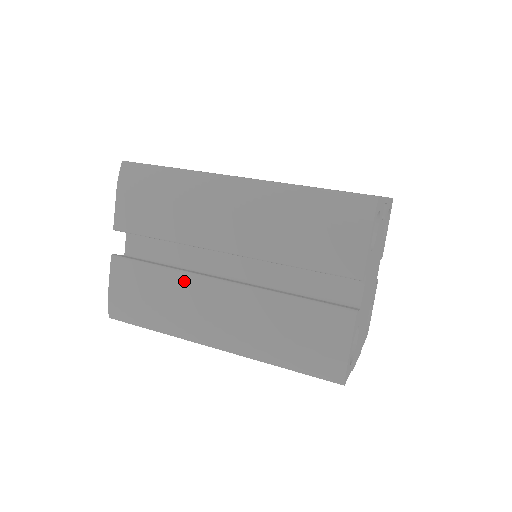
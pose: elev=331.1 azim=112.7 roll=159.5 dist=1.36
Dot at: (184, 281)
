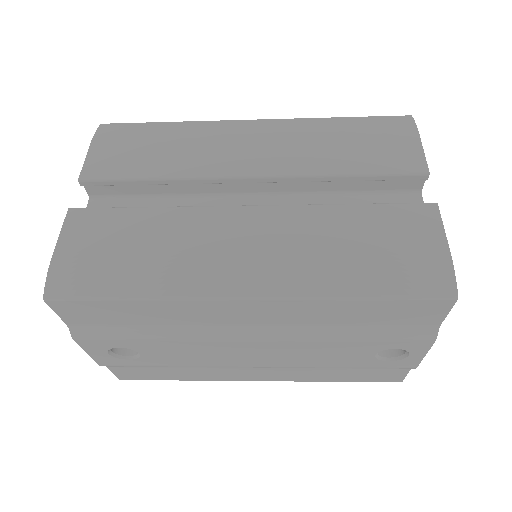
Dot at: (191, 216)
